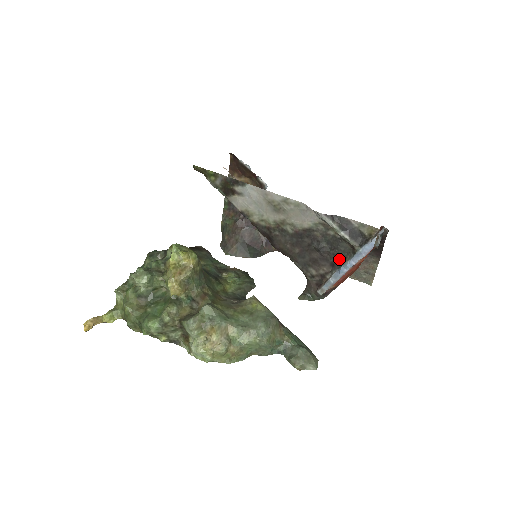
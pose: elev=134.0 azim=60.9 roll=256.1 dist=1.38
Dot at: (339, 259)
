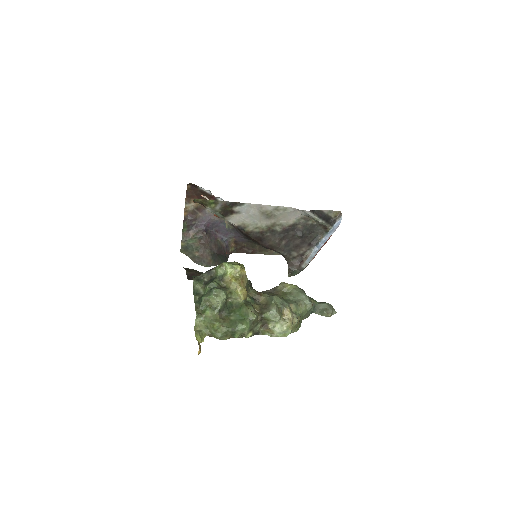
Dot at: (315, 239)
